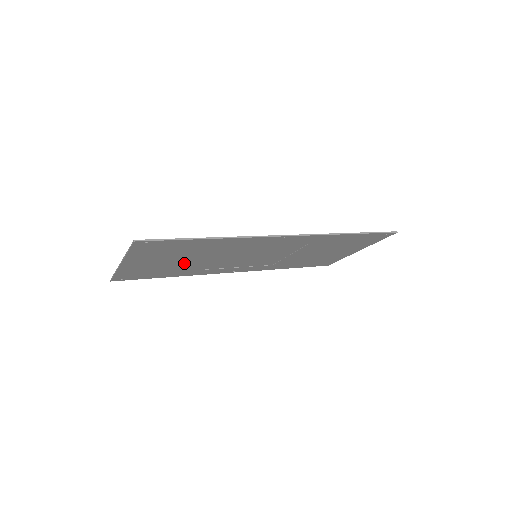
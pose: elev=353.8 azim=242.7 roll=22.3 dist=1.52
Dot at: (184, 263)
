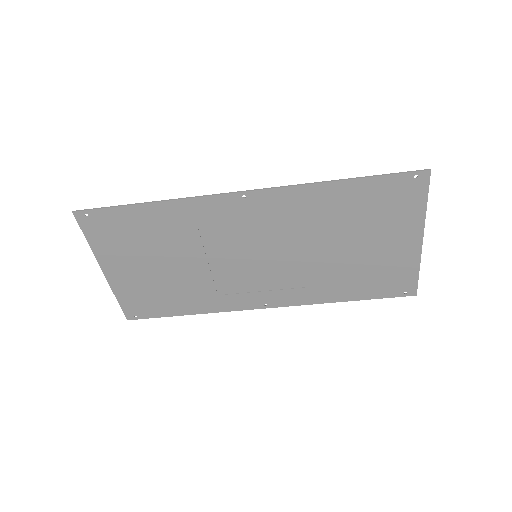
Dot at: (174, 273)
